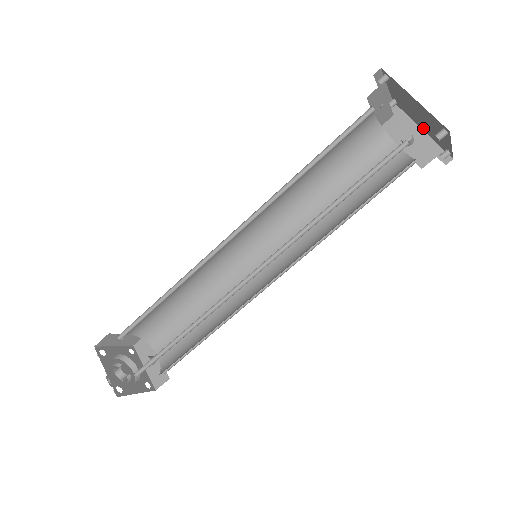
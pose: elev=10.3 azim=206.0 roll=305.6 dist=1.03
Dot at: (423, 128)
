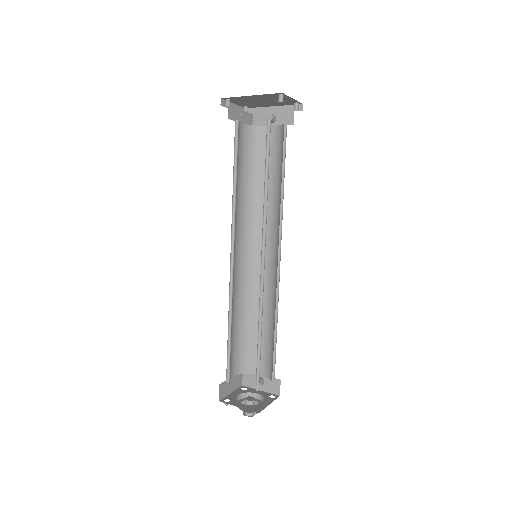
Dot at: (273, 105)
